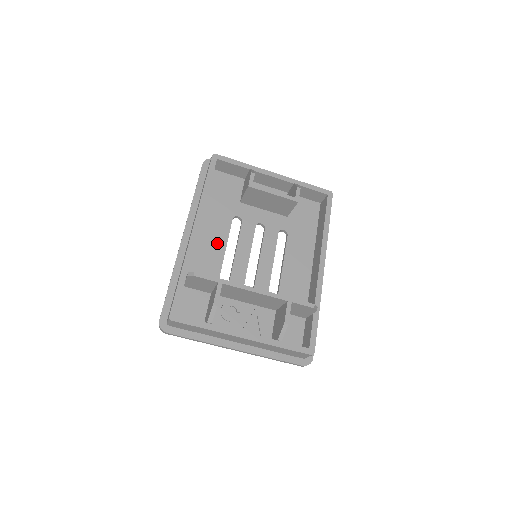
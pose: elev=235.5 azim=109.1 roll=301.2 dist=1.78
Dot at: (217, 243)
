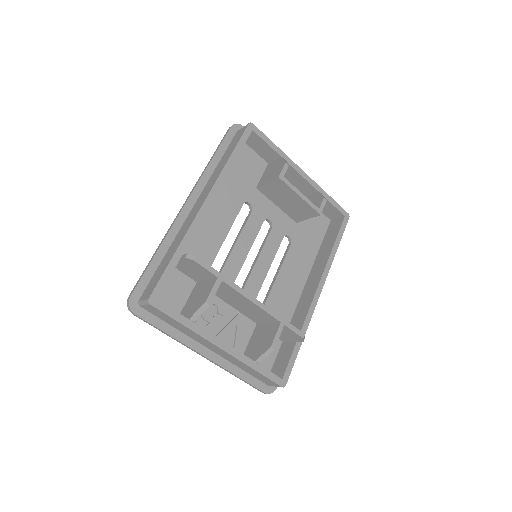
Dot at: (220, 226)
